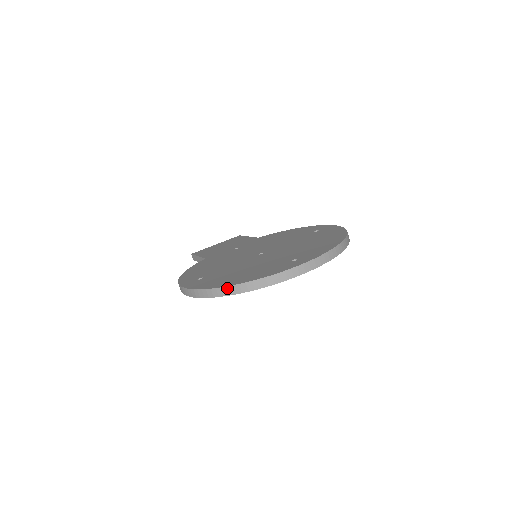
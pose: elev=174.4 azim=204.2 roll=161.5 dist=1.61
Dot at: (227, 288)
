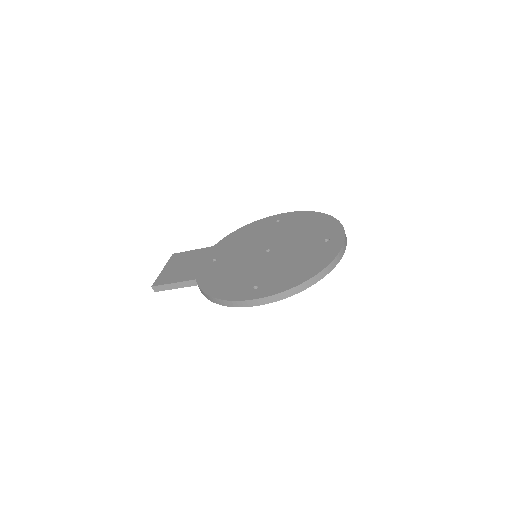
Dot at: (315, 277)
